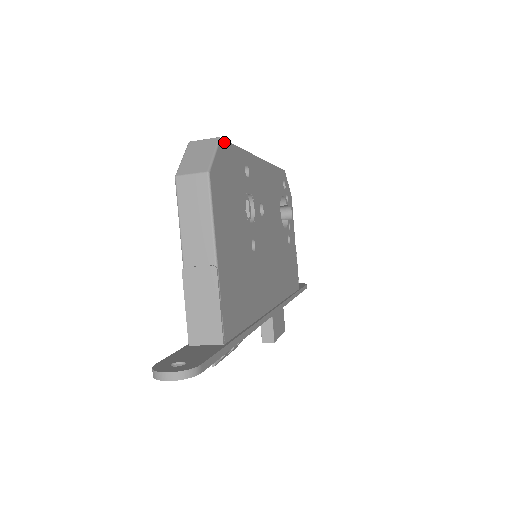
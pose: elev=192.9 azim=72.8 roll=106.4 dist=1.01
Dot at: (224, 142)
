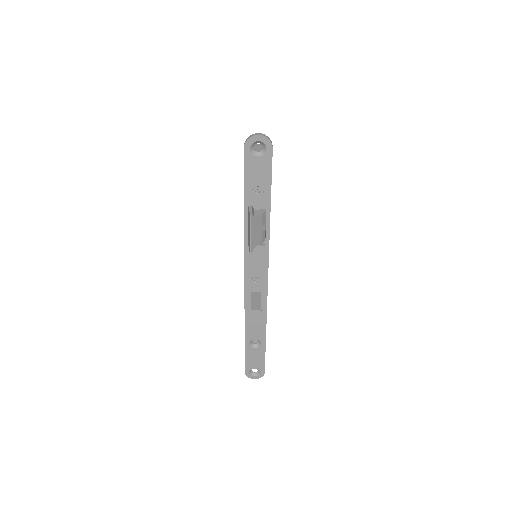
Dot at: occluded
